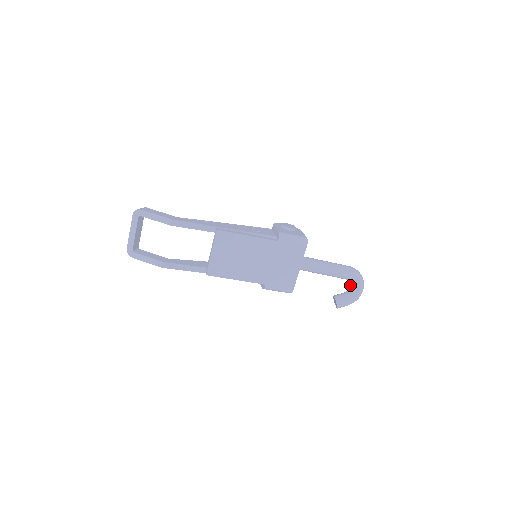
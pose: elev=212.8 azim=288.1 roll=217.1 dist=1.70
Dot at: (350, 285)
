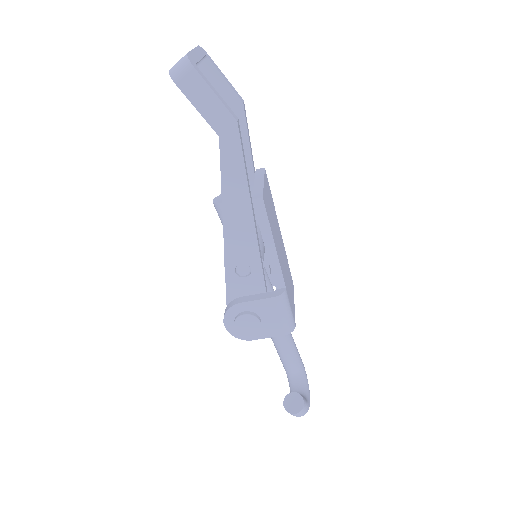
Dot at: (297, 386)
